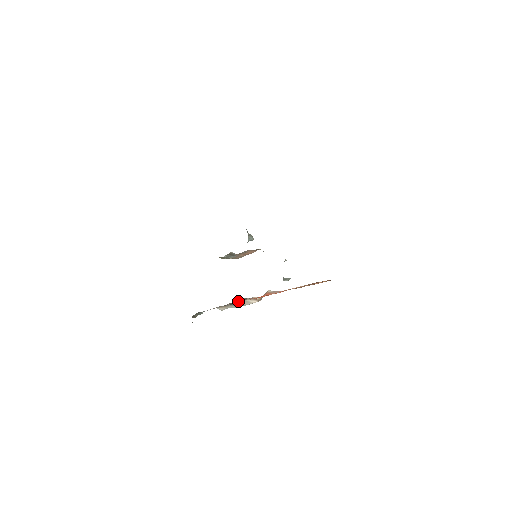
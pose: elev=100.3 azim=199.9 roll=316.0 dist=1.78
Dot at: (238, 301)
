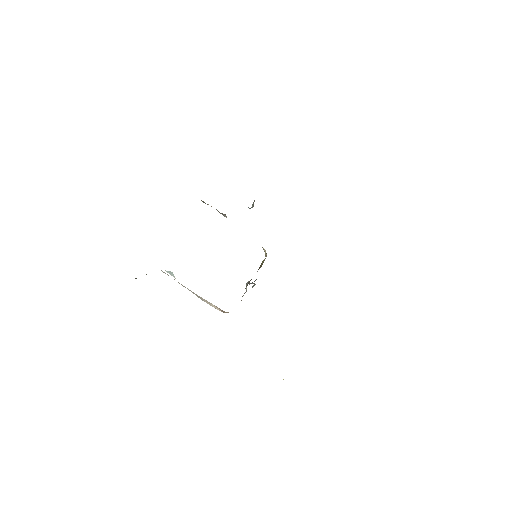
Dot at: occluded
